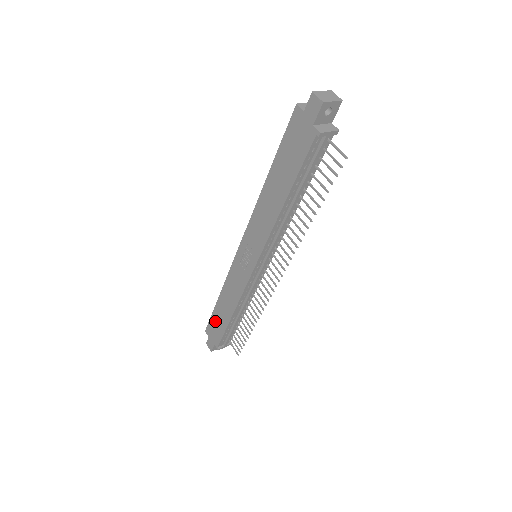
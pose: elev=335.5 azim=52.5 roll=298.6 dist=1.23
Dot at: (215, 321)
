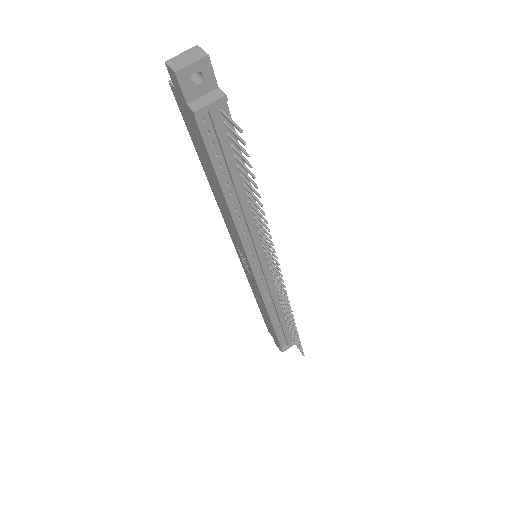
Dot at: (267, 323)
